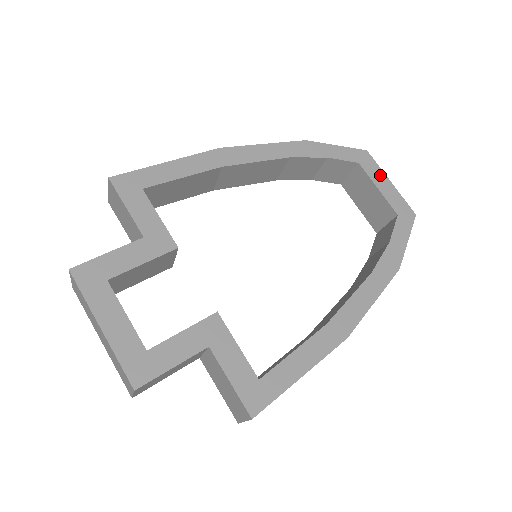
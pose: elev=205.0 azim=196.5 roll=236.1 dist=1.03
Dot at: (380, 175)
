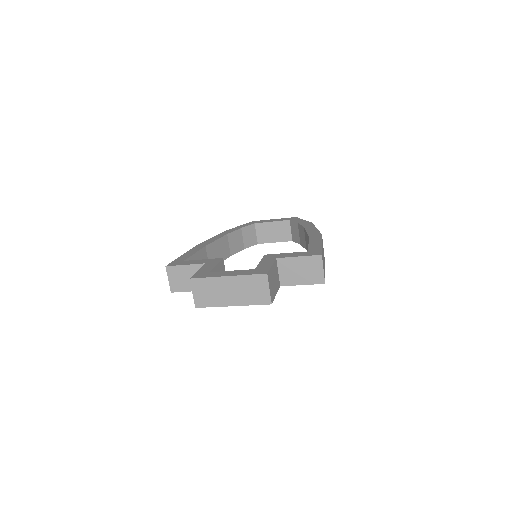
Dot at: (267, 220)
